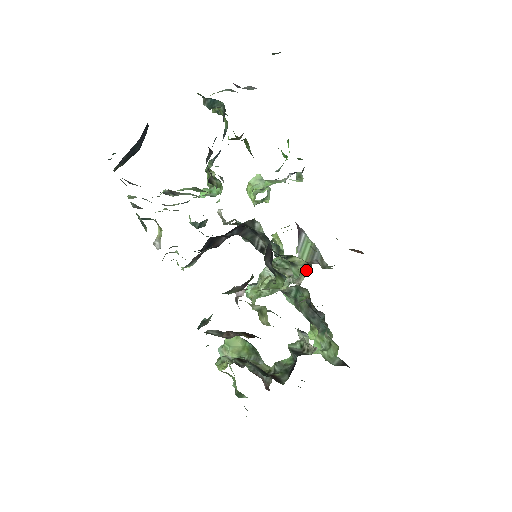
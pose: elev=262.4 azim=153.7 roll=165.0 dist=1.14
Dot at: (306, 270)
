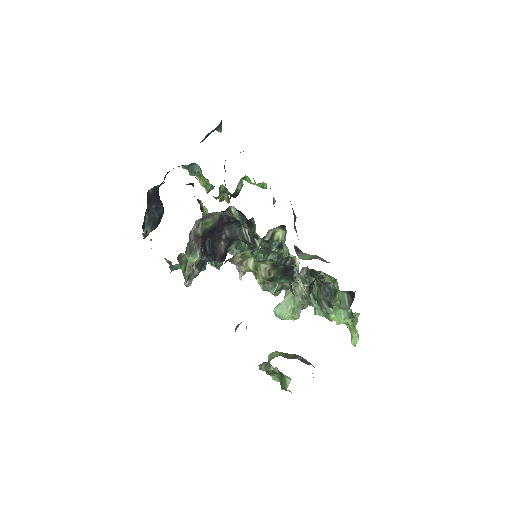
Dot at: (285, 234)
